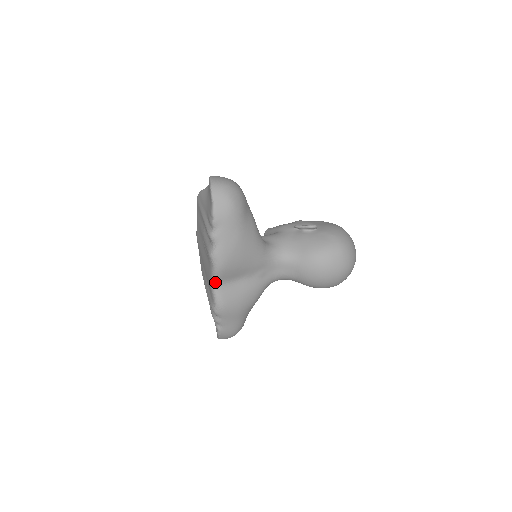
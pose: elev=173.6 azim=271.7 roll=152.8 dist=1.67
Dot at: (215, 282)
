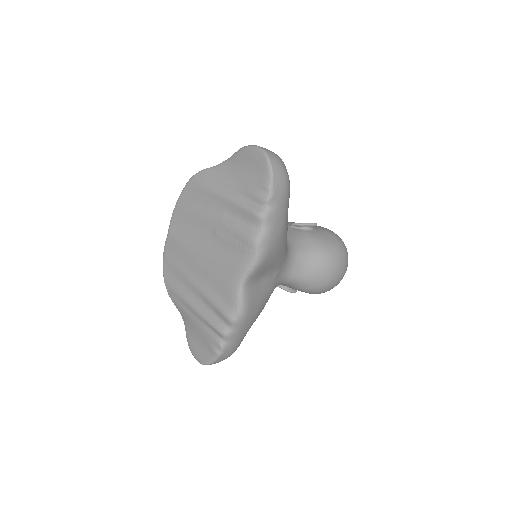
Dot at: (246, 279)
